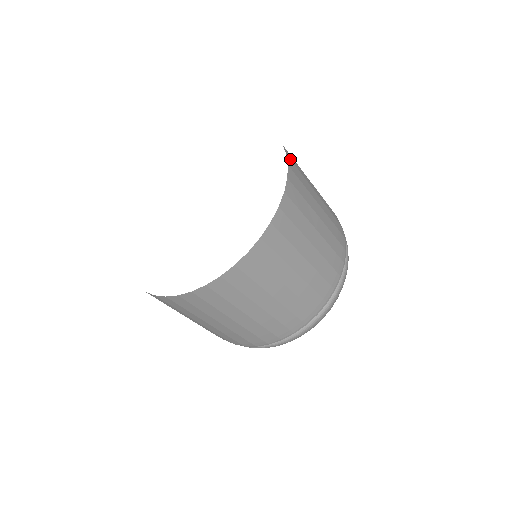
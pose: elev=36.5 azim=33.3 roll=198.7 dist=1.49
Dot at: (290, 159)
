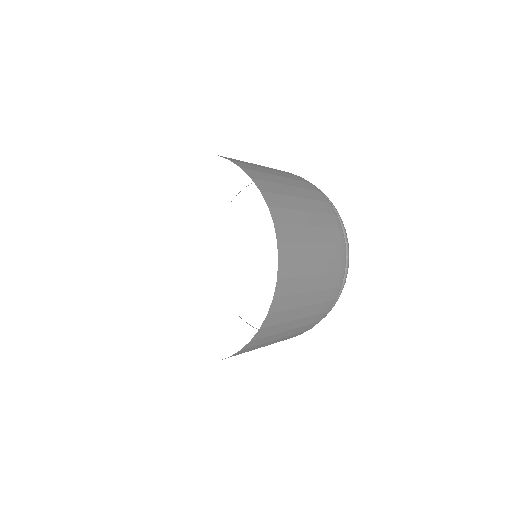
Dot at: (256, 179)
